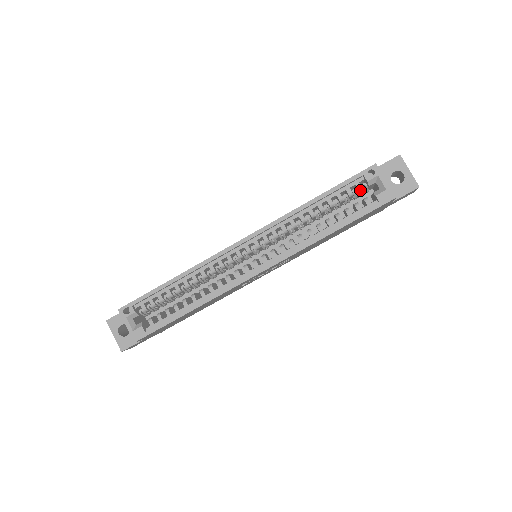
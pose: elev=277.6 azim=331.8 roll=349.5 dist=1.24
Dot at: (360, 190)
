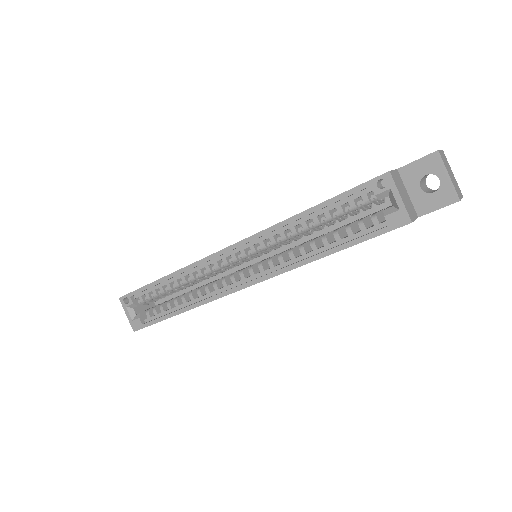
Dot at: (367, 203)
